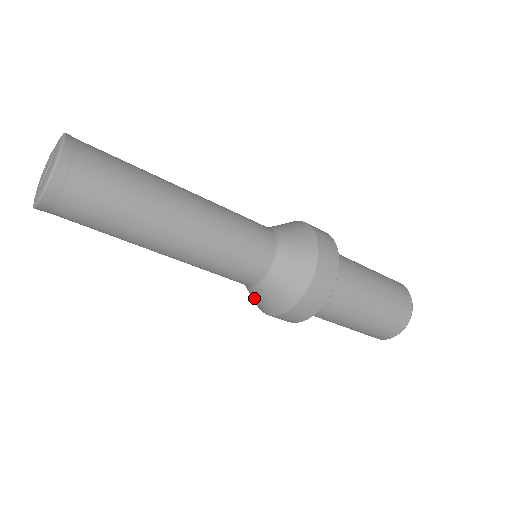
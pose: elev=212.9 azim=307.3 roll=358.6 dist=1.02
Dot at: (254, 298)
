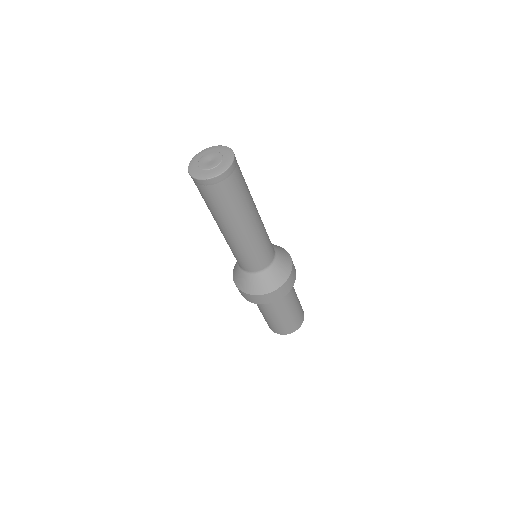
Dot at: (244, 281)
